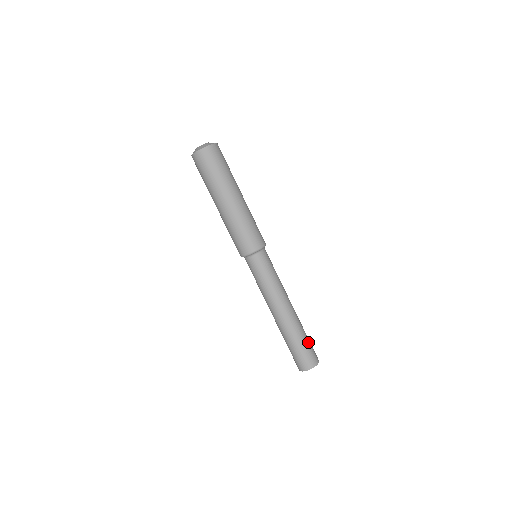
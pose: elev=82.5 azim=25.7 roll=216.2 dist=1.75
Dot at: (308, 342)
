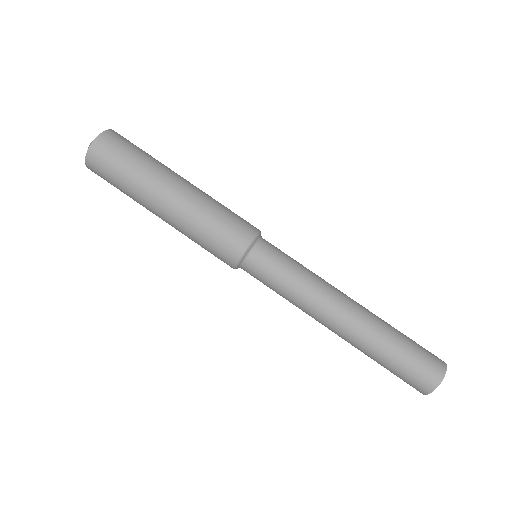
Dot at: (405, 354)
